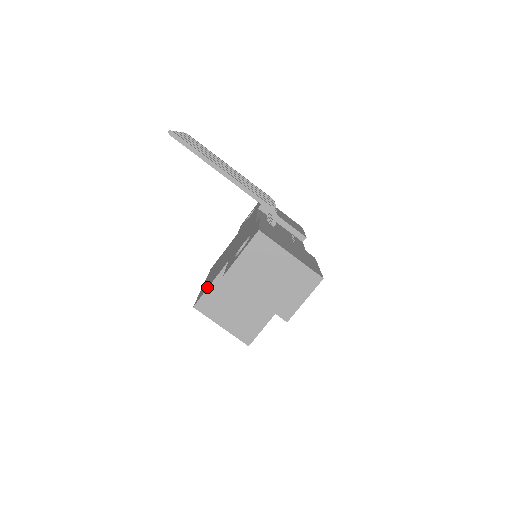
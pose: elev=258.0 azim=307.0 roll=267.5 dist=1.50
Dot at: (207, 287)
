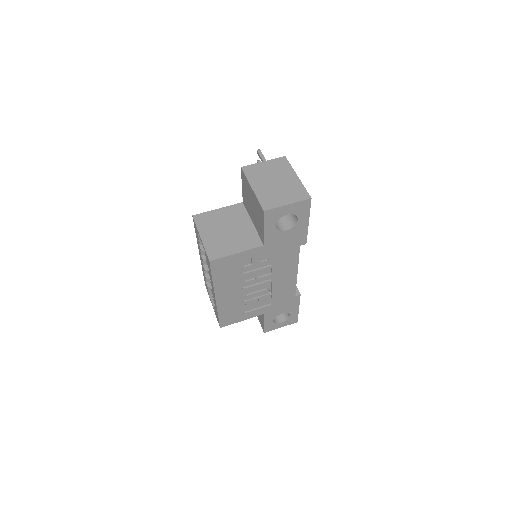
Dot at: occluded
